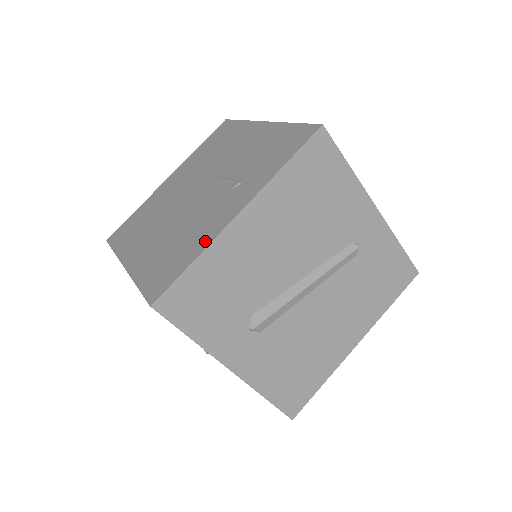
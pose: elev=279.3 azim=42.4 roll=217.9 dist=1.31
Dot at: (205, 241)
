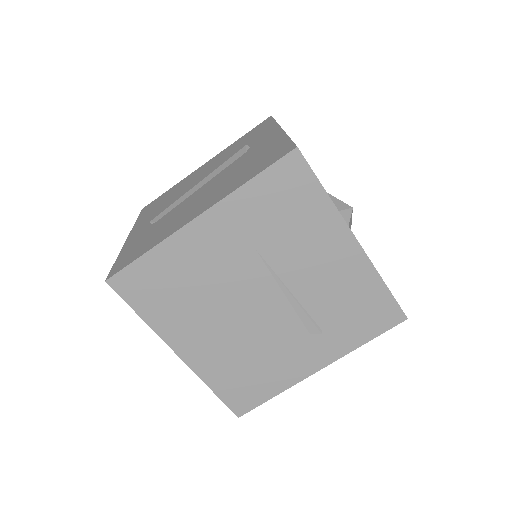
Dot at: (286, 382)
